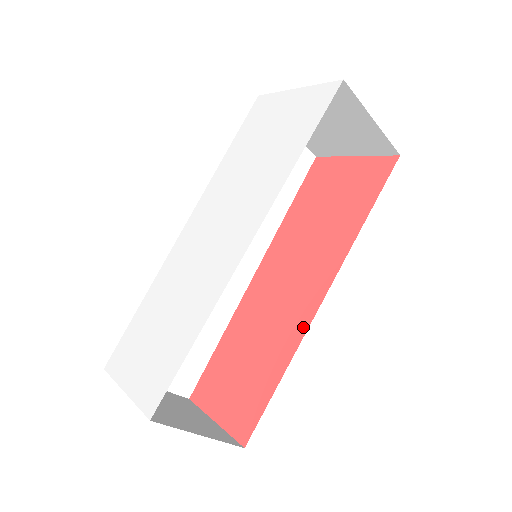
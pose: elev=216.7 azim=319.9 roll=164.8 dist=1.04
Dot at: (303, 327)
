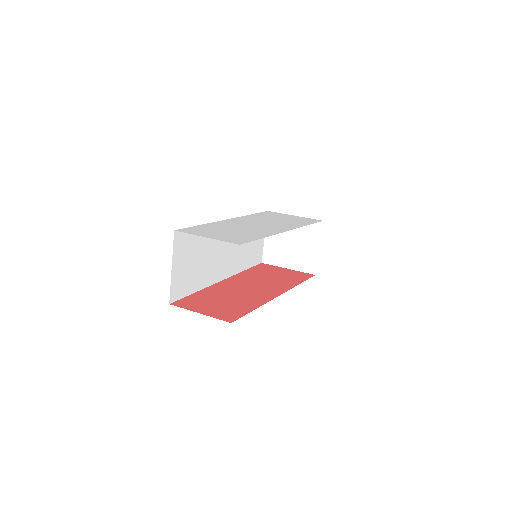
Dot at: (268, 299)
